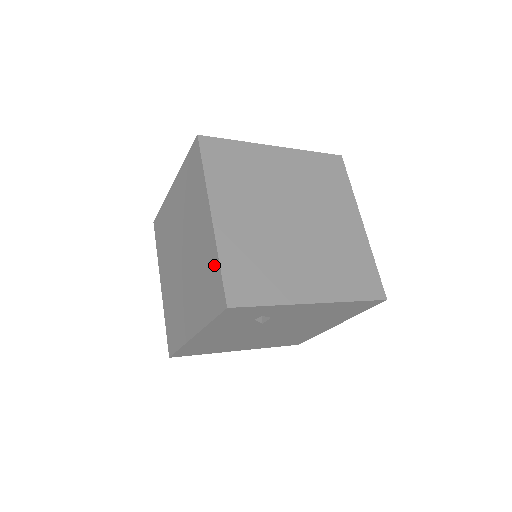
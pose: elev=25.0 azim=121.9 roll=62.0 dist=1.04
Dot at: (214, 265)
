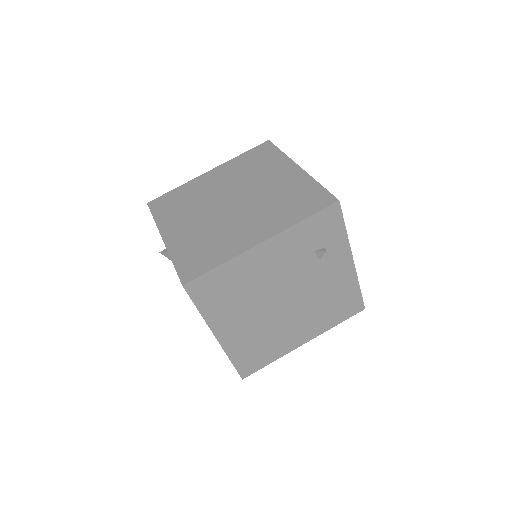
Dot at: (310, 187)
